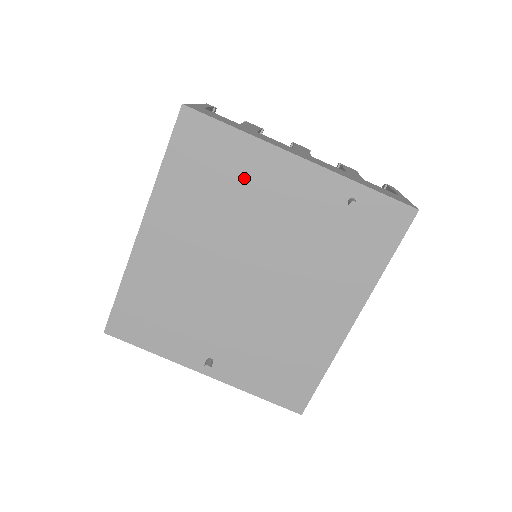
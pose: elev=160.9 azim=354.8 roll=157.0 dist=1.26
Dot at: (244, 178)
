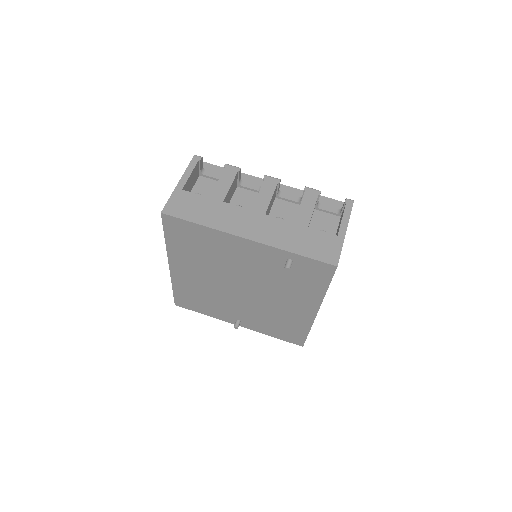
Dot at: (216, 247)
